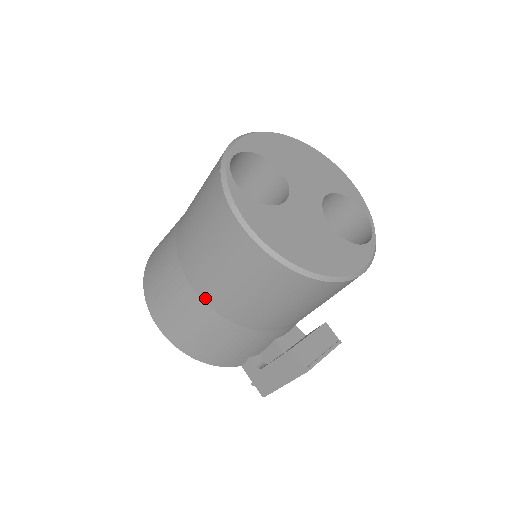
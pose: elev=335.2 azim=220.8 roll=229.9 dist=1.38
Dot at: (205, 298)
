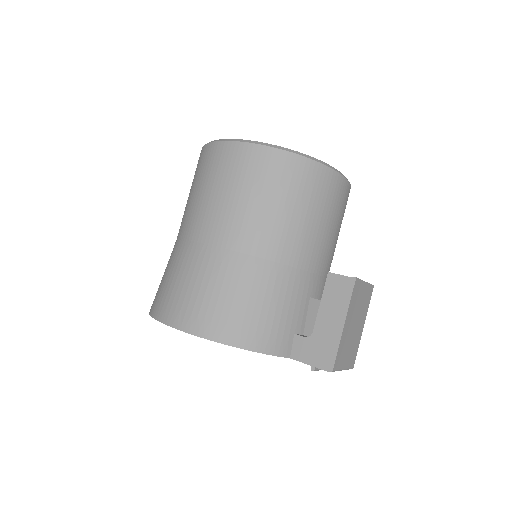
Dot at: (225, 243)
